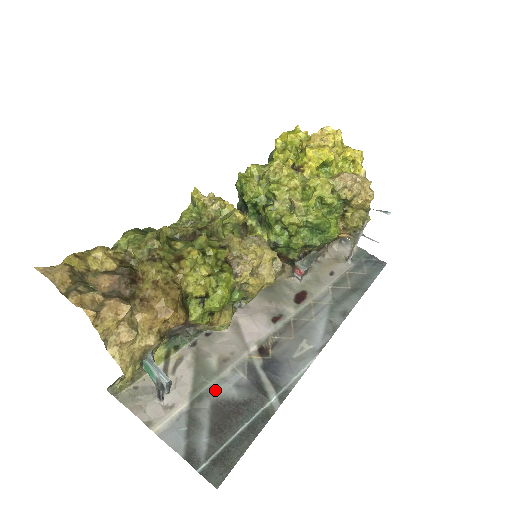
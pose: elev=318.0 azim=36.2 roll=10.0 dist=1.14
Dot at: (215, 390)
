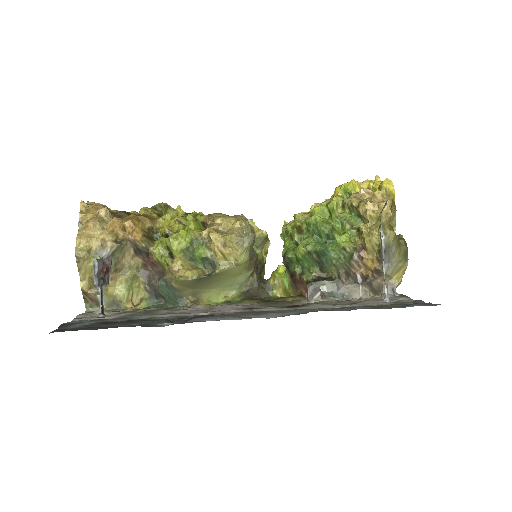
Dot at: occluded
